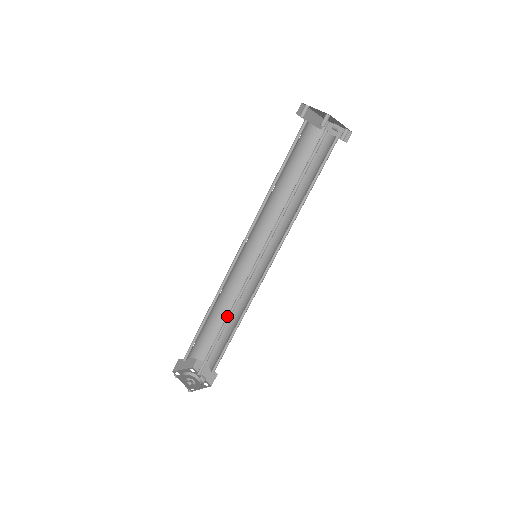
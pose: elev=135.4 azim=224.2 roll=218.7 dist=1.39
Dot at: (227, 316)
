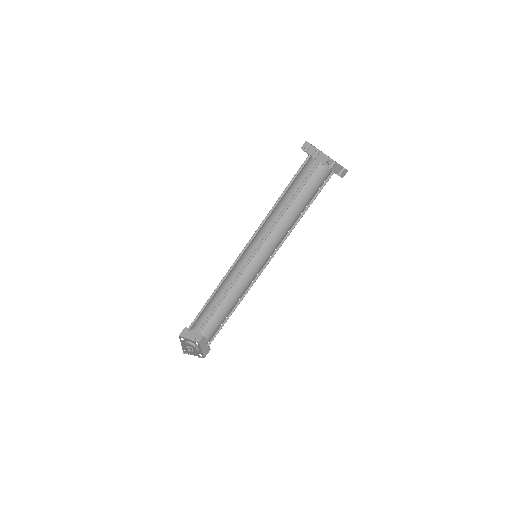
Dot at: (222, 297)
